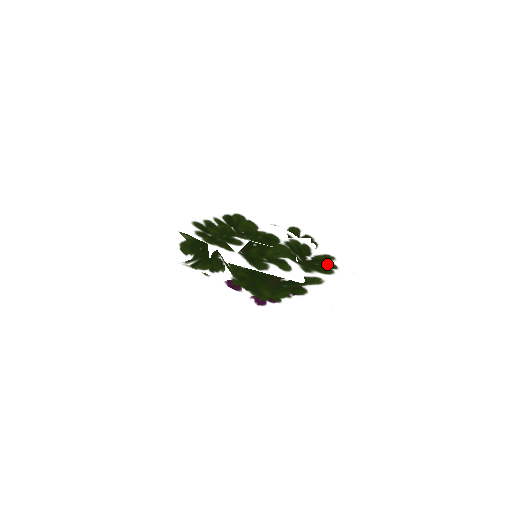
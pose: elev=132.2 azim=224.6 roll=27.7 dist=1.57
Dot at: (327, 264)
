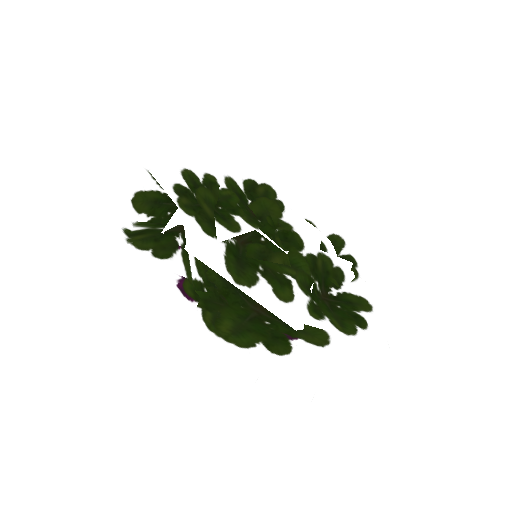
Dot at: (354, 314)
